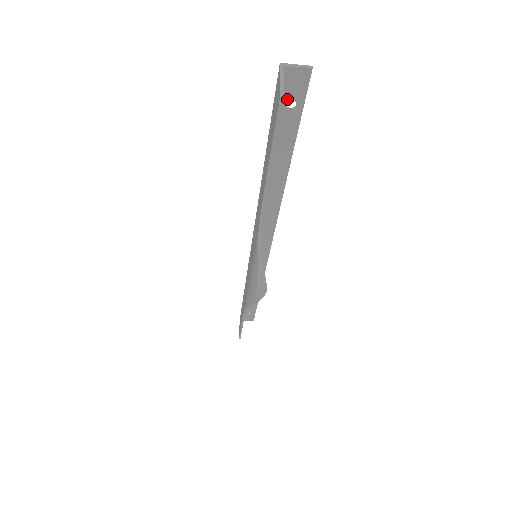
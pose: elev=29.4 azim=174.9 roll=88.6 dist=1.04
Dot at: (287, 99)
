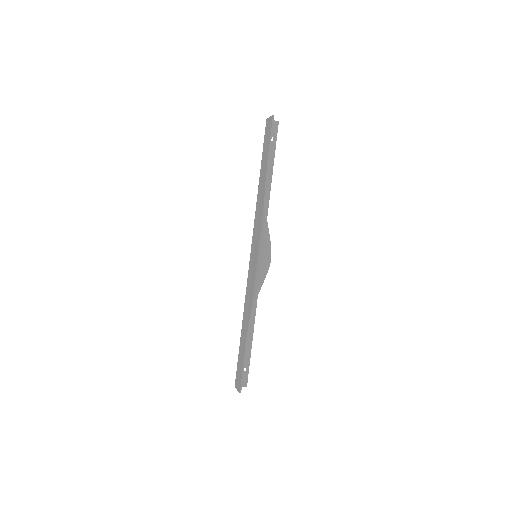
Dot at: occluded
